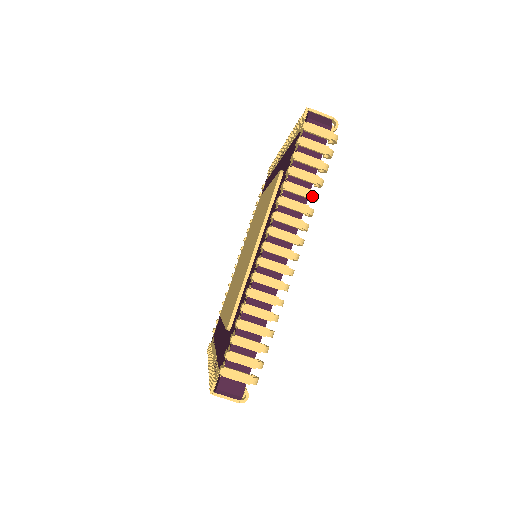
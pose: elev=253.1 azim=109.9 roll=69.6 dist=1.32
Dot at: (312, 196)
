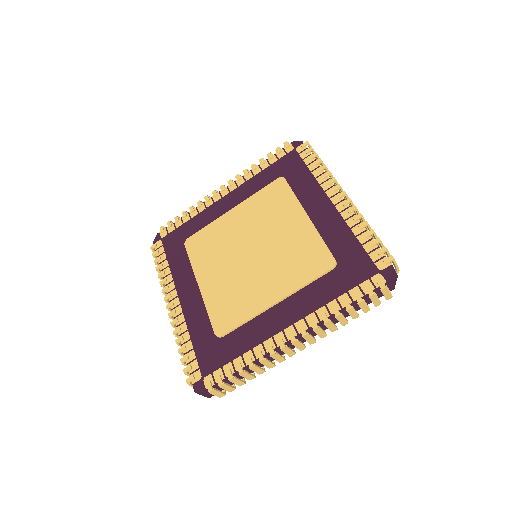
Dot at: (345, 324)
